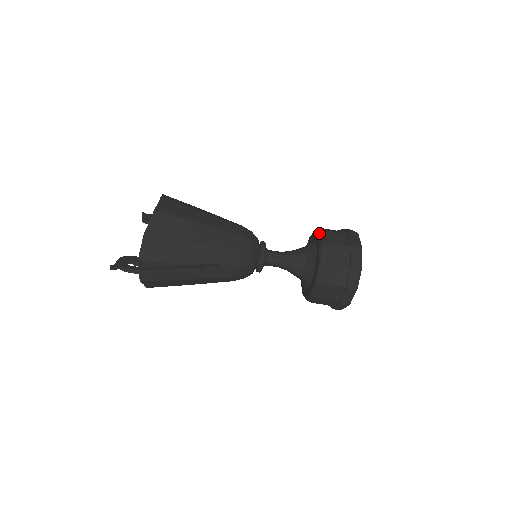
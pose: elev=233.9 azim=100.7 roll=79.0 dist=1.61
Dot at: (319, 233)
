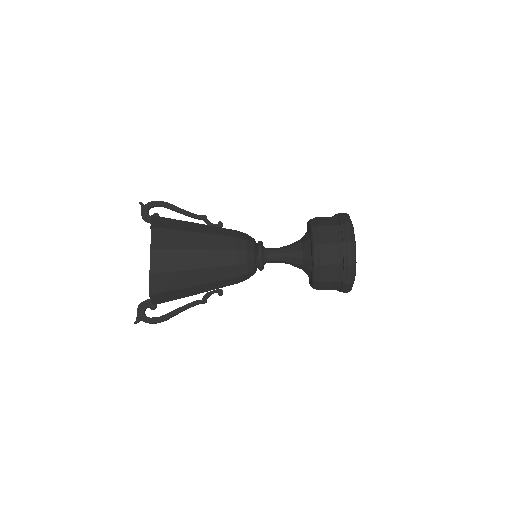
Dot at: (313, 247)
